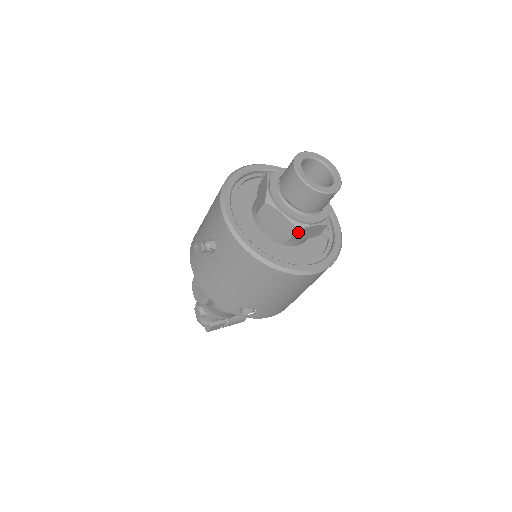
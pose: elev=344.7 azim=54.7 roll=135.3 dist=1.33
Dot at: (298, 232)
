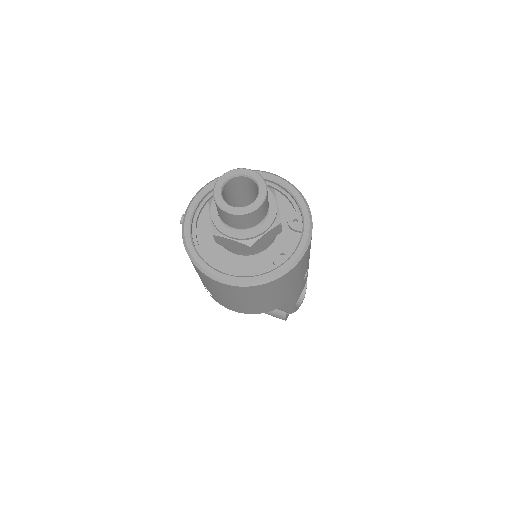
Dot at: (218, 238)
